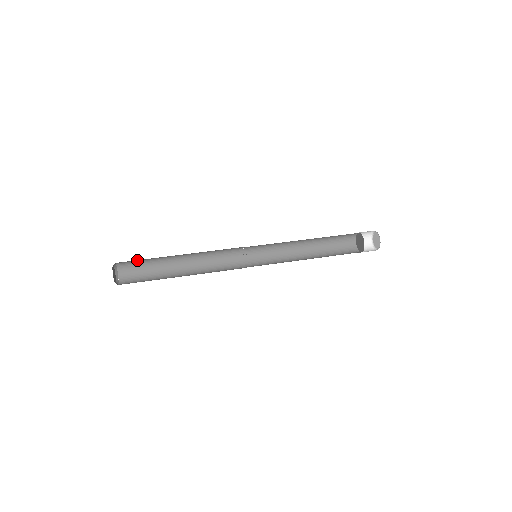
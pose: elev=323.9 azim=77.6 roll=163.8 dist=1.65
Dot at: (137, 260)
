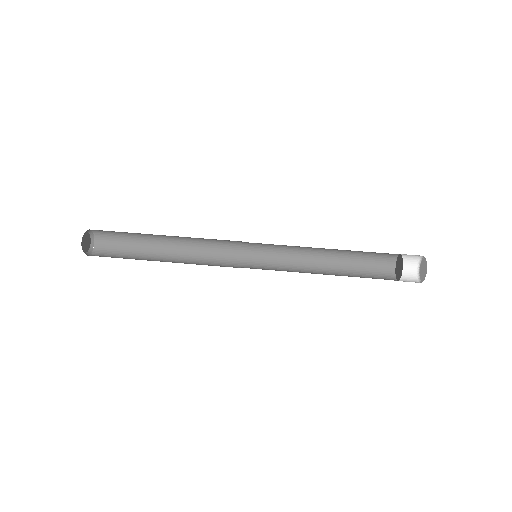
Dot at: occluded
